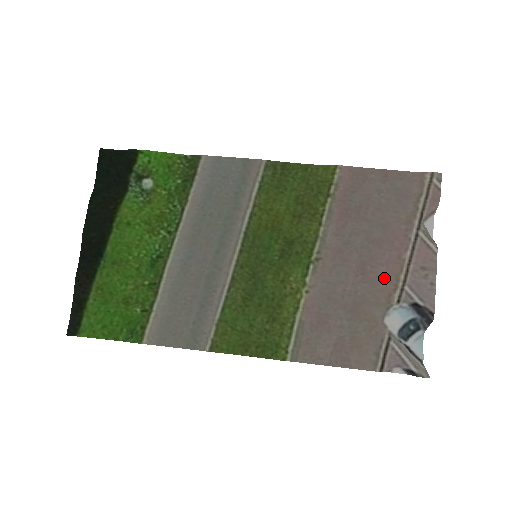
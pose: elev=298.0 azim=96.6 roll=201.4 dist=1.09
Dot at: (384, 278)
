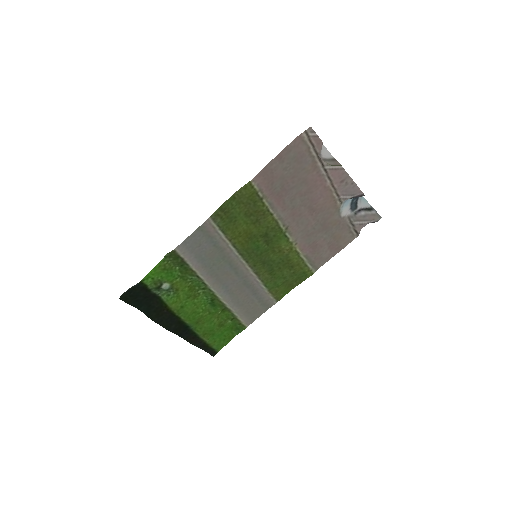
Dot at: (326, 202)
